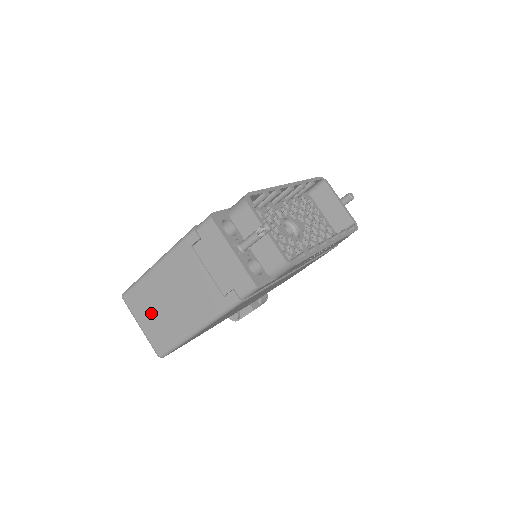
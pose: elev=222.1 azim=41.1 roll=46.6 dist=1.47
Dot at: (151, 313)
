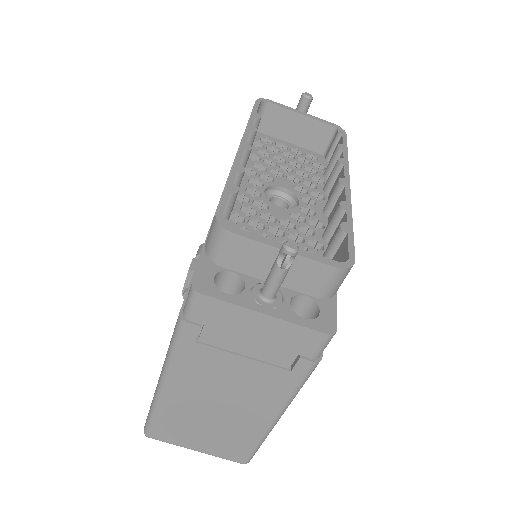
Dot at: (199, 433)
